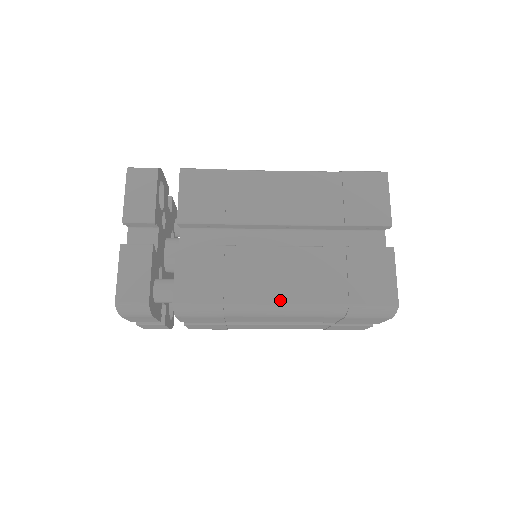
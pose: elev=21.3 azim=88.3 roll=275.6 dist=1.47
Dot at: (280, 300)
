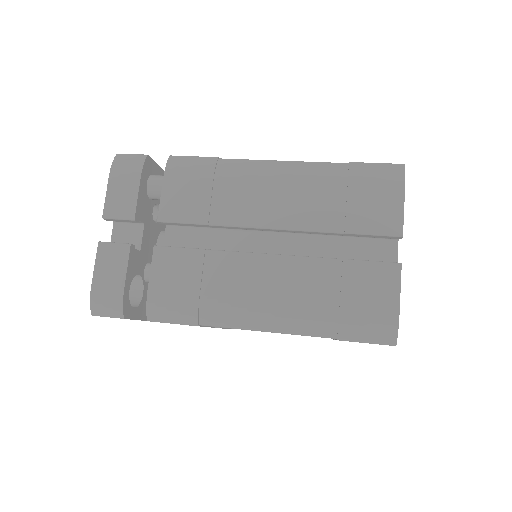
Dot at: occluded
